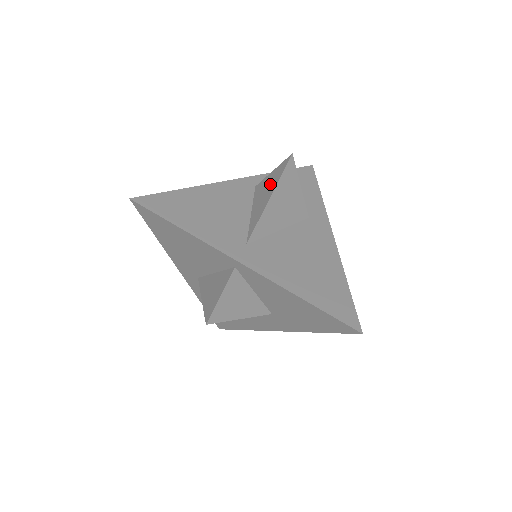
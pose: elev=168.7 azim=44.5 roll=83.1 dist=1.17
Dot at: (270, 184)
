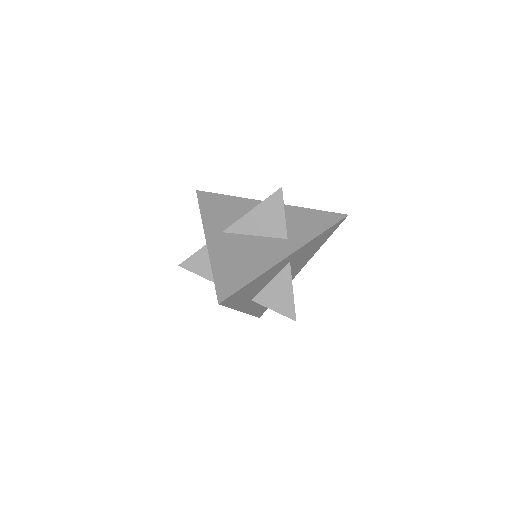
Dot at: occluded
